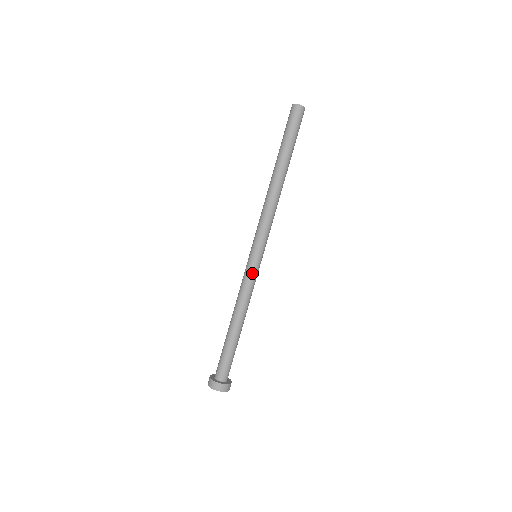
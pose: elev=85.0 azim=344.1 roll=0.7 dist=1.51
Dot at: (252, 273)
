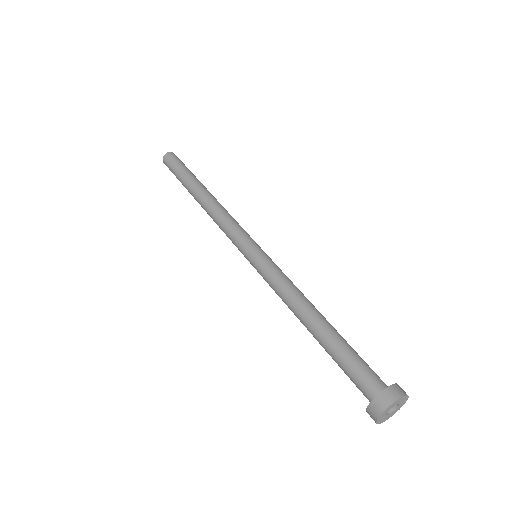
Dot at: (266, 266)
